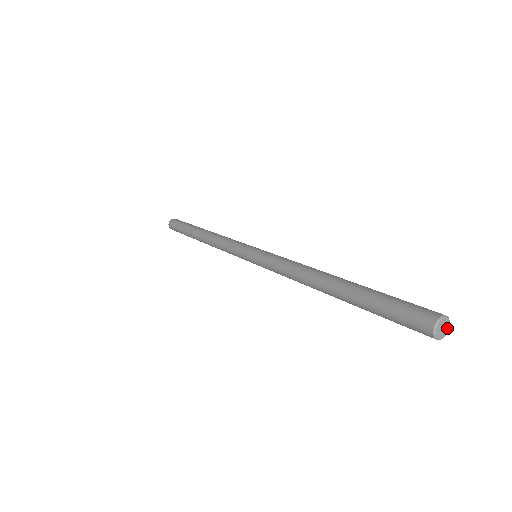
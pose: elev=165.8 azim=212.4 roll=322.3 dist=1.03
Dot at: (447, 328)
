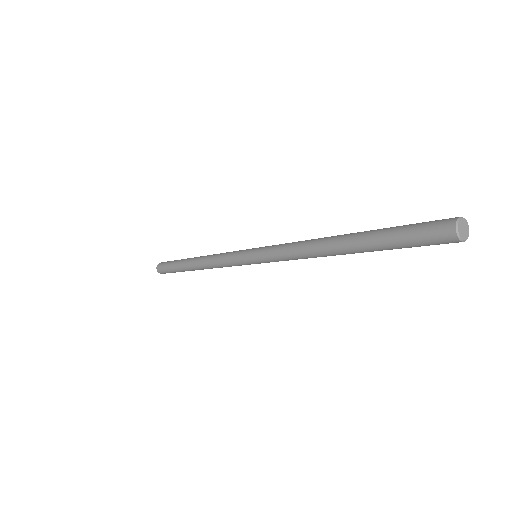
Dot at: (466, 235)
